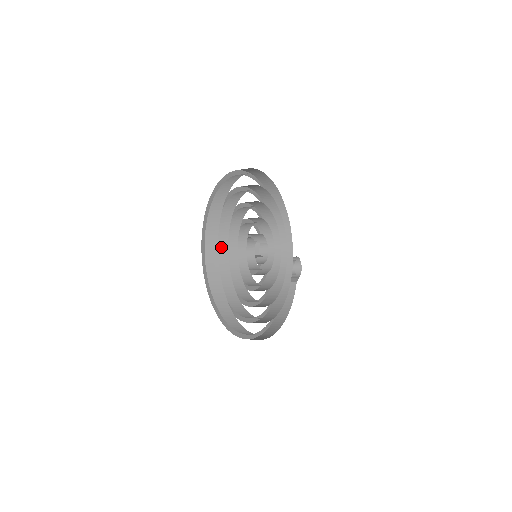
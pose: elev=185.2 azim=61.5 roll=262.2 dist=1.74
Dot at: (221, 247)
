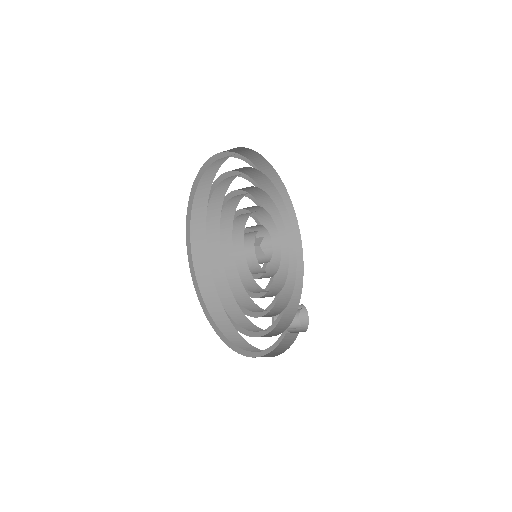
Dot at: (218, 194)
